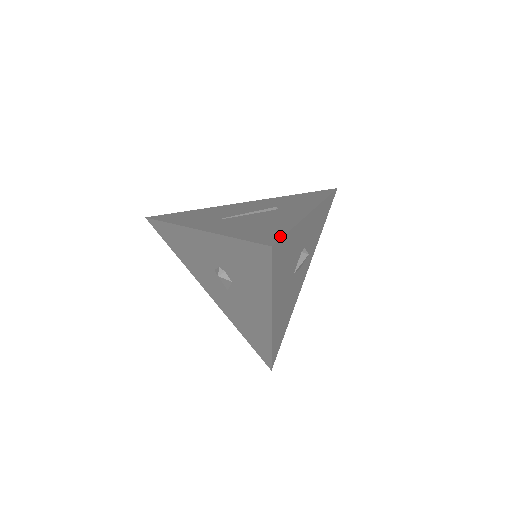
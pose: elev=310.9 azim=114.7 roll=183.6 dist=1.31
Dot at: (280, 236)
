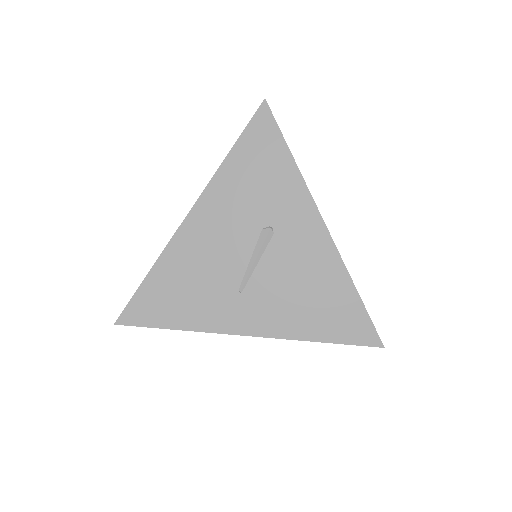
Dot at: (368, 321)
